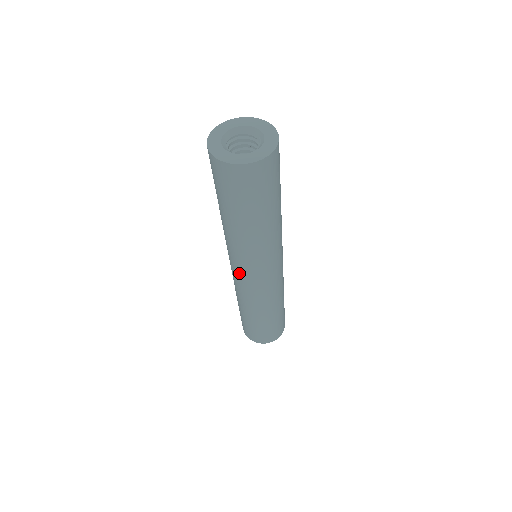
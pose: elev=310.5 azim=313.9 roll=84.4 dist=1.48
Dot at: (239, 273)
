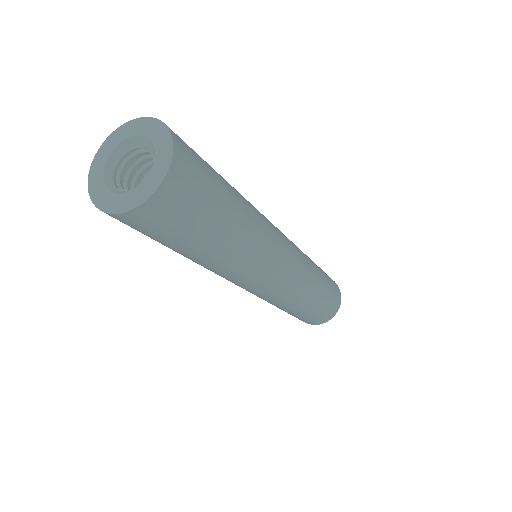
Dot at: (239, 286)
